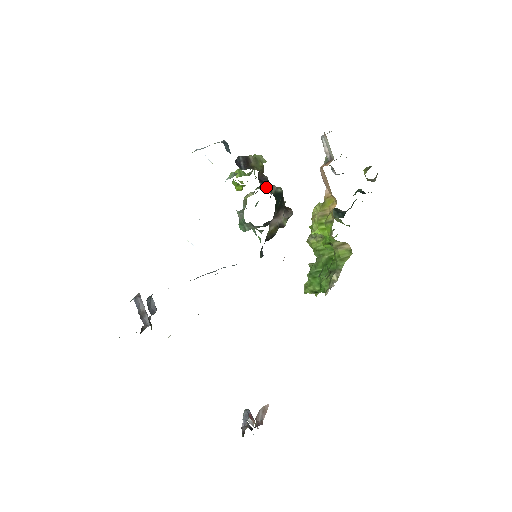
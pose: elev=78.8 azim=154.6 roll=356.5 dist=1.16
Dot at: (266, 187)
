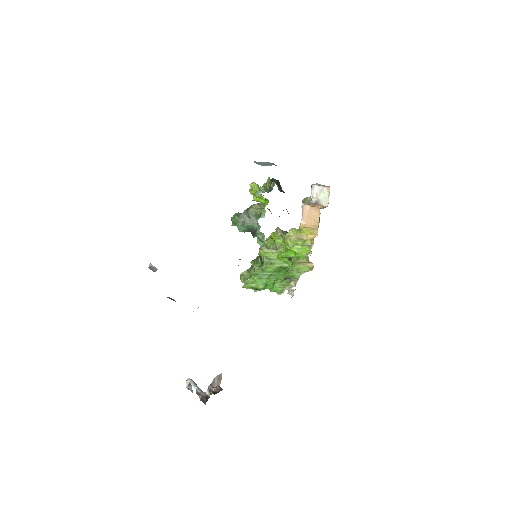
Dot at: occluded
